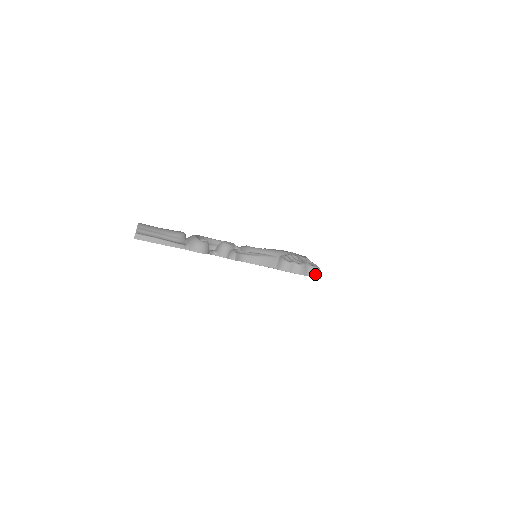
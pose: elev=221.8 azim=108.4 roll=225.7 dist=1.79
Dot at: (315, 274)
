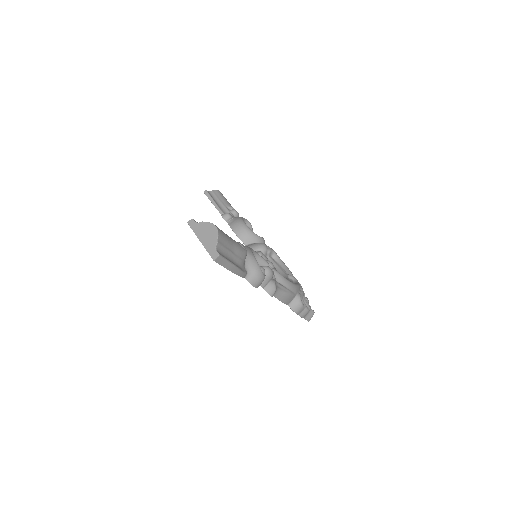
Dot at: (310, 318)
